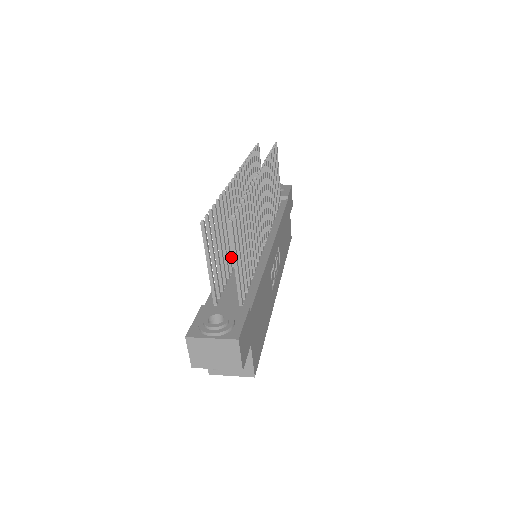
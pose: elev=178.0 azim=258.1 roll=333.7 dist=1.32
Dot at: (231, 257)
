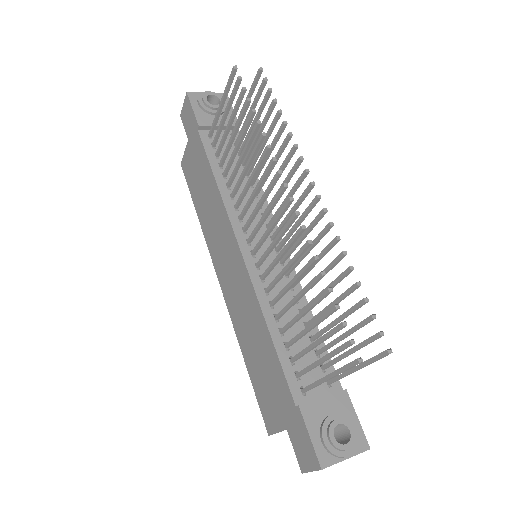
Dot at: (276, 301)
